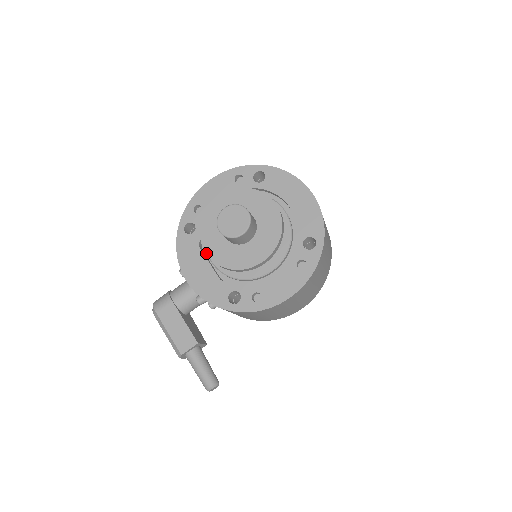
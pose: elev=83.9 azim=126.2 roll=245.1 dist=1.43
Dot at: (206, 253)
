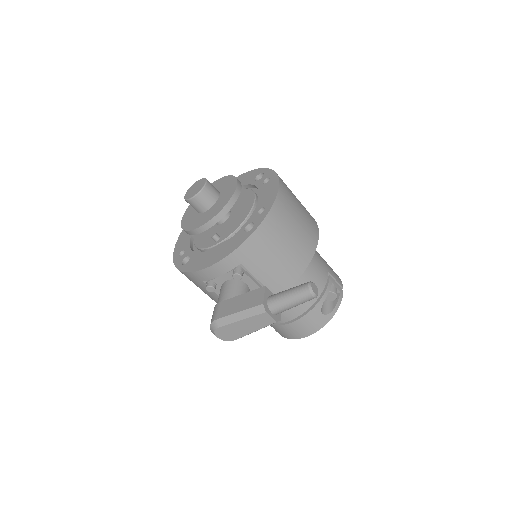
Dot at: (201, 226)
